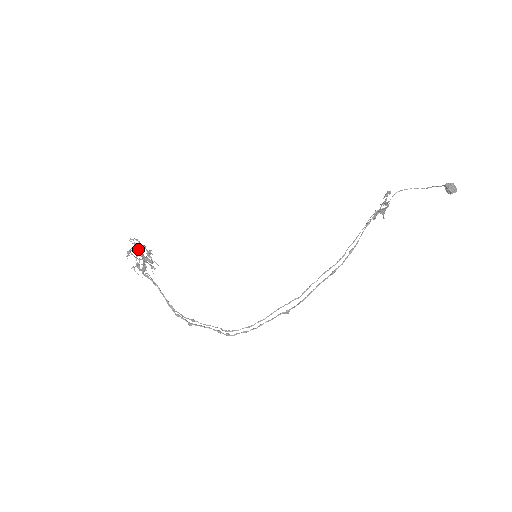
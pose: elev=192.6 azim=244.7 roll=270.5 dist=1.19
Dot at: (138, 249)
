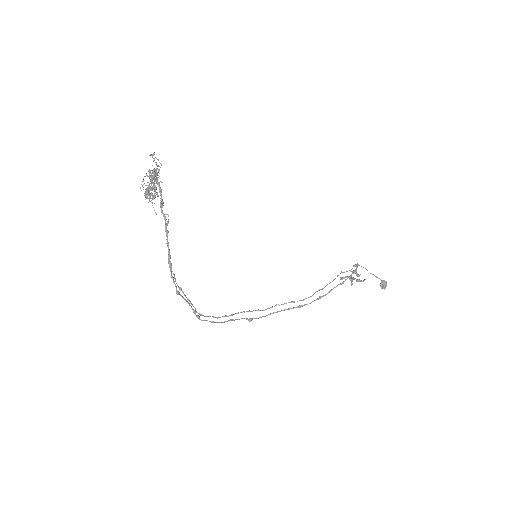
Dot at: occluded
